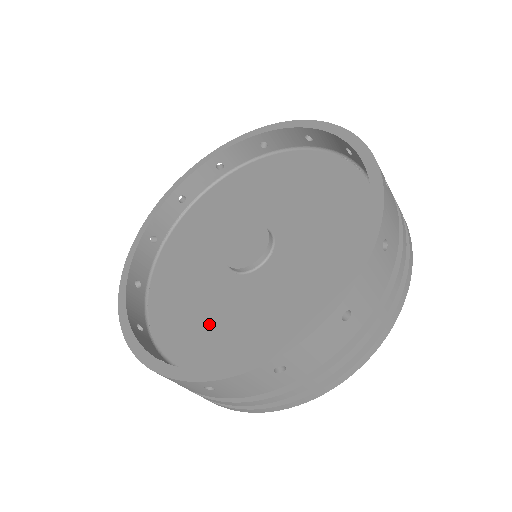
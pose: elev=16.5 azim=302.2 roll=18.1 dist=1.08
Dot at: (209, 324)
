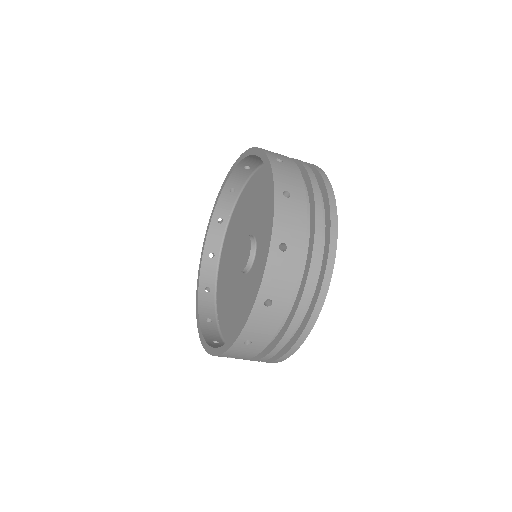
Dot at: (235, 312)
